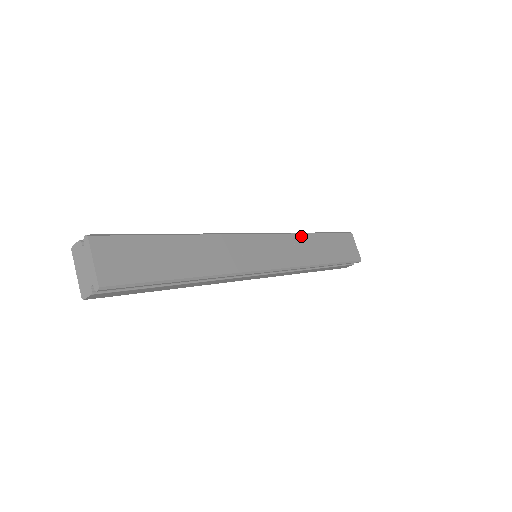
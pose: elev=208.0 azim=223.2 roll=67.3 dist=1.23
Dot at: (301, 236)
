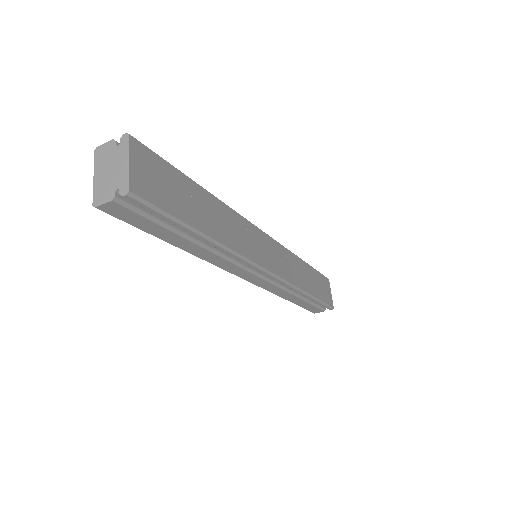
Dot at: (295, 257)
